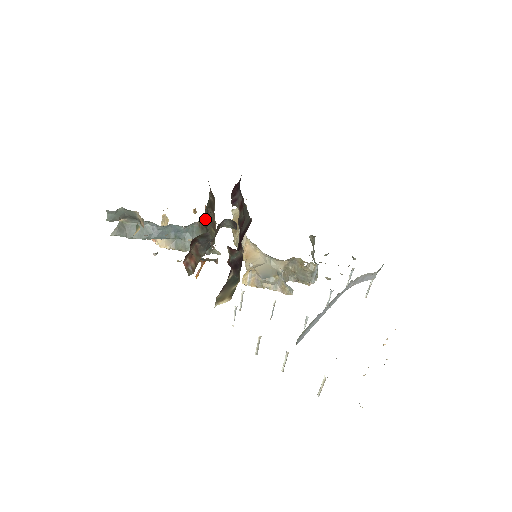
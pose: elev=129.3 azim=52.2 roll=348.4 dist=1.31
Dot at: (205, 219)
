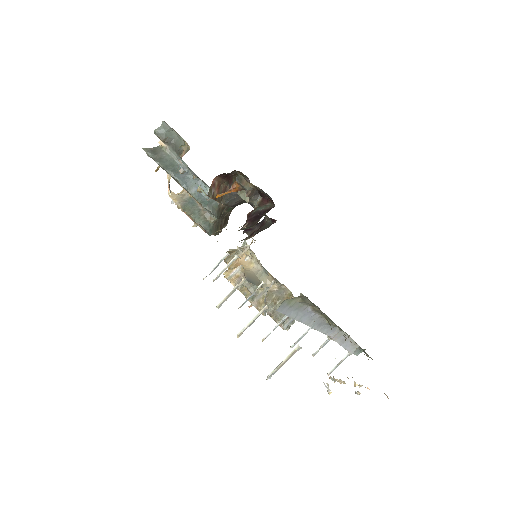
Dot at: (227, 206)
